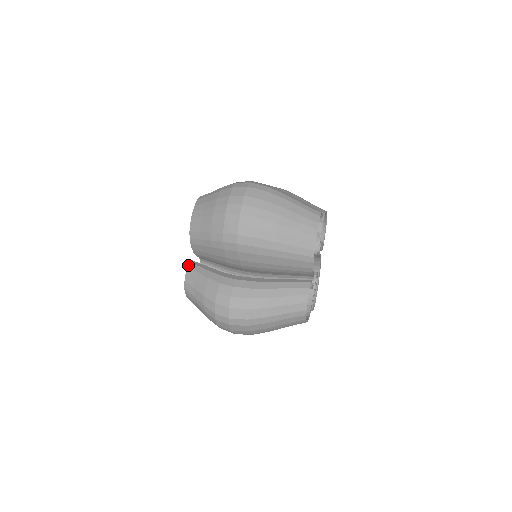
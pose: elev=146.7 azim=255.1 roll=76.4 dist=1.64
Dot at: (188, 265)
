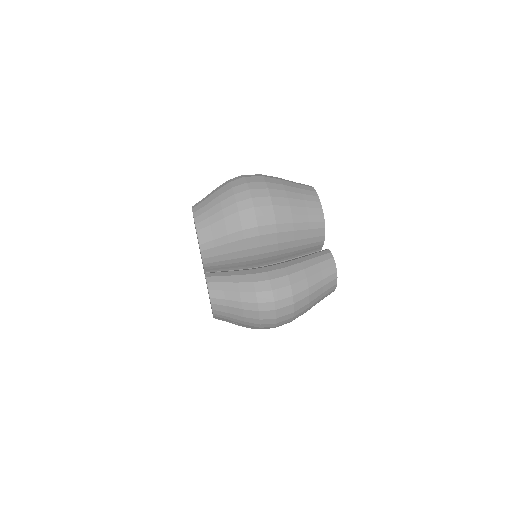
Dot at: occluded
